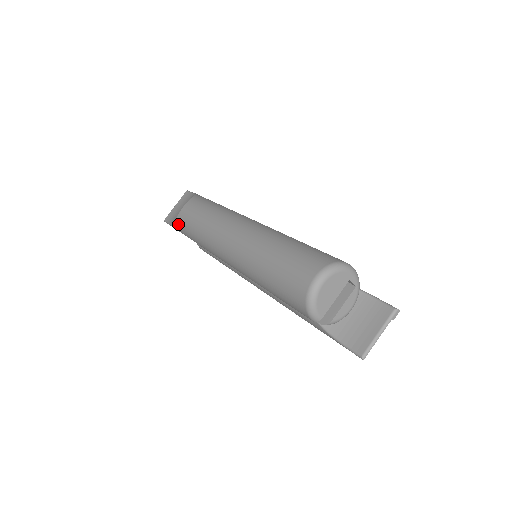
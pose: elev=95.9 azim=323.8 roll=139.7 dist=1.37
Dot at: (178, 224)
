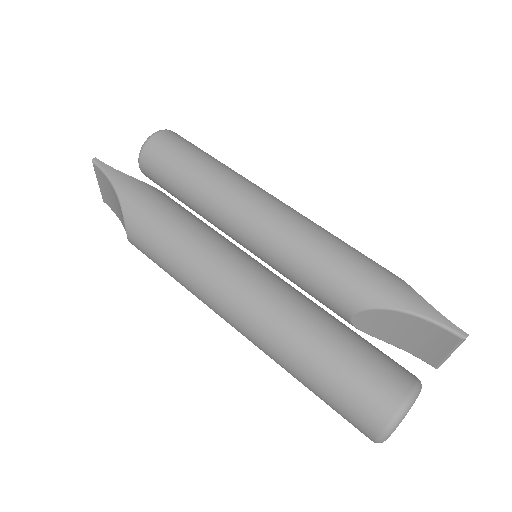
Dot at: occluded
